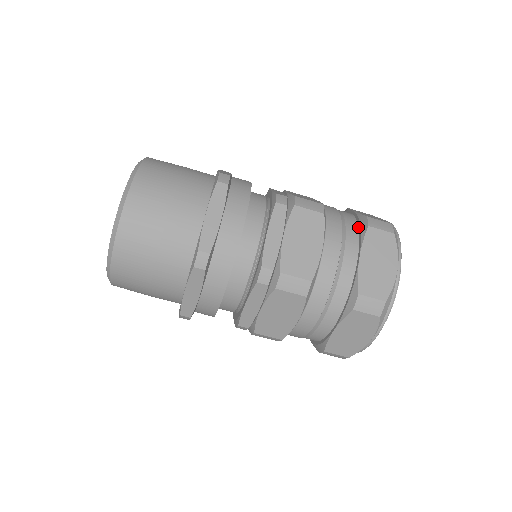
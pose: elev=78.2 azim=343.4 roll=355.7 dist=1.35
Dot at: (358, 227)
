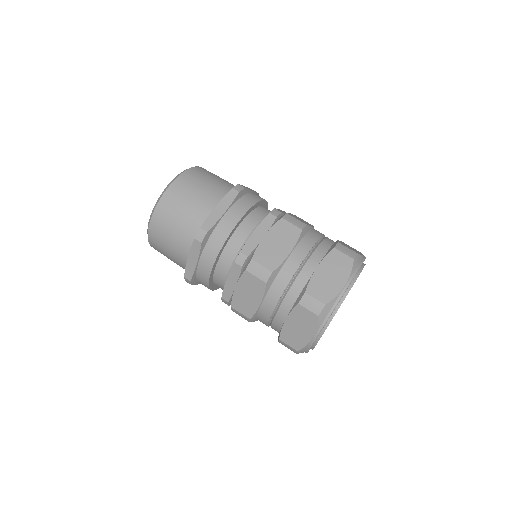
Dot at: occluded
